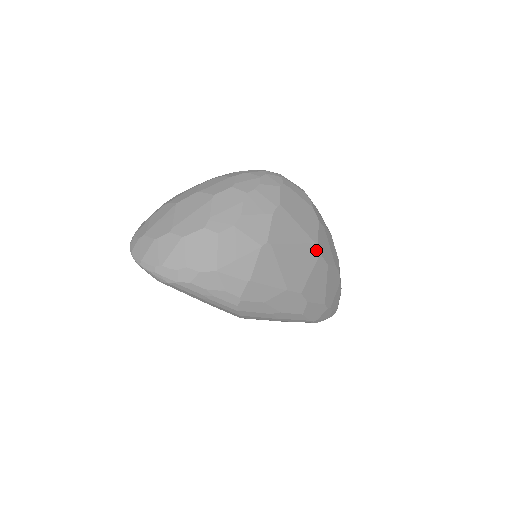
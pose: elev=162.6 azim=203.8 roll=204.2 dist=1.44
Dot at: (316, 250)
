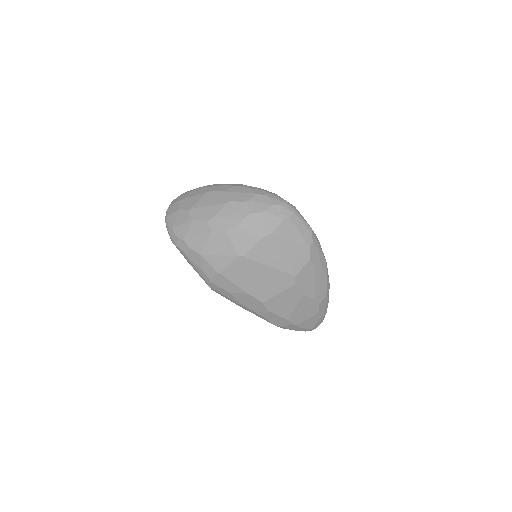
Dot at: (292, 280)
